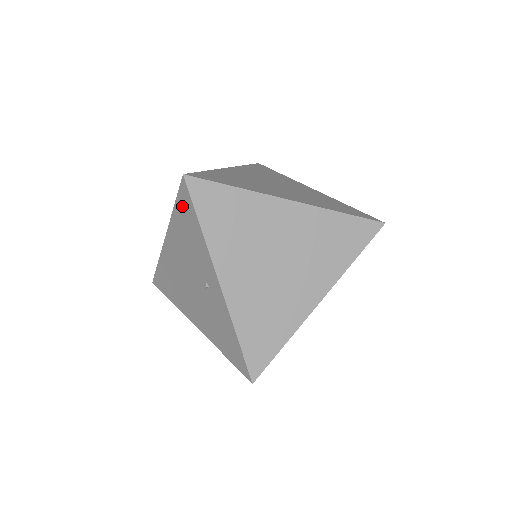
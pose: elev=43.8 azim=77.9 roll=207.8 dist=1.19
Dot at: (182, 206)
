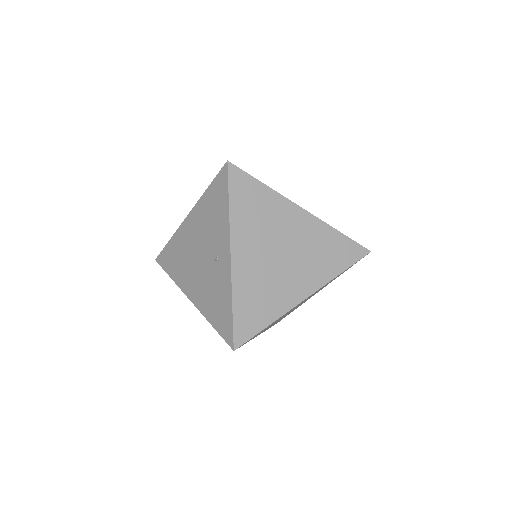
Dot at: (216, 188)
